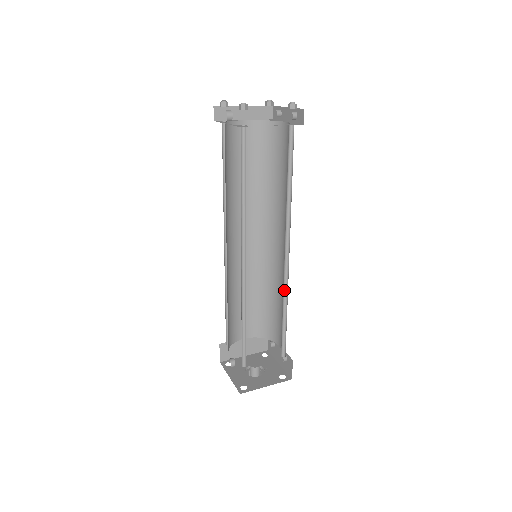
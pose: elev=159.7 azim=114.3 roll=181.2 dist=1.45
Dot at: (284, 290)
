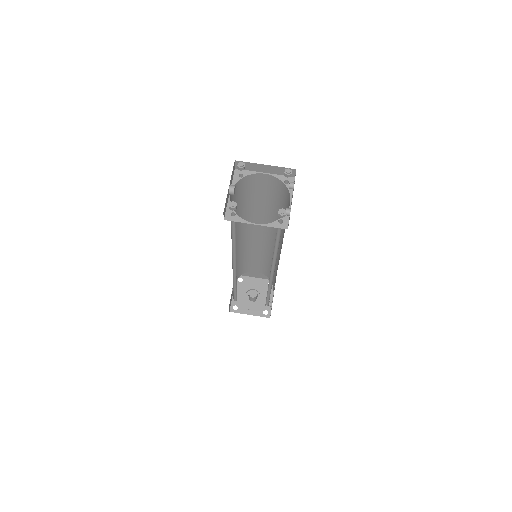
Dot at: (270, 284)
